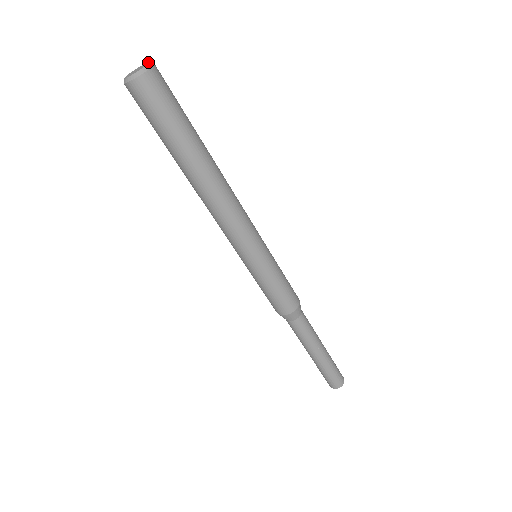
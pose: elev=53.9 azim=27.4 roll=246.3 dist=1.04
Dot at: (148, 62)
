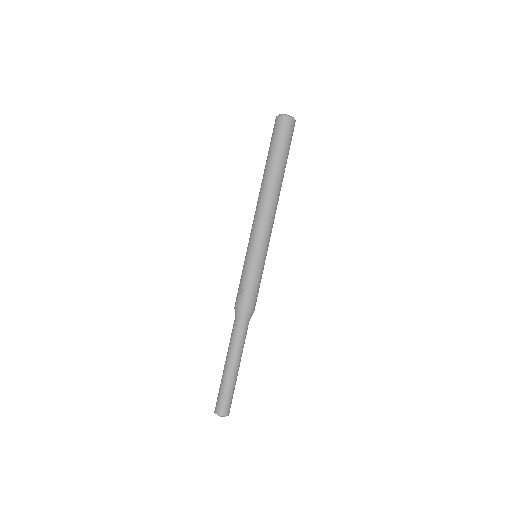
Dot at: occluded
